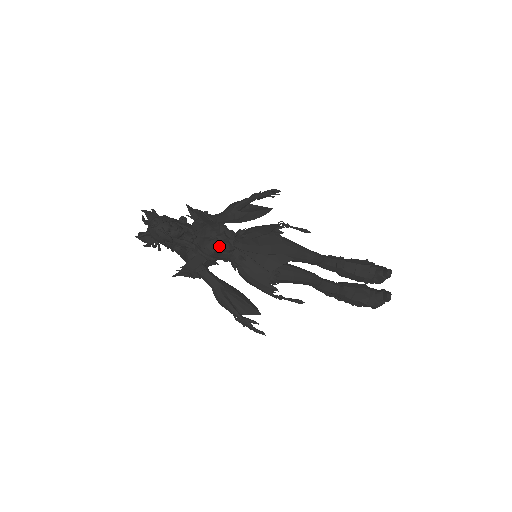
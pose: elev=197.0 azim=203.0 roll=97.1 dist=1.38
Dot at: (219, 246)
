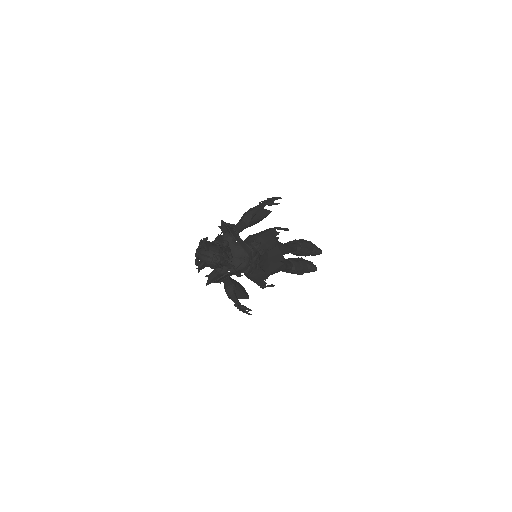
Dot at: (250, 269)
